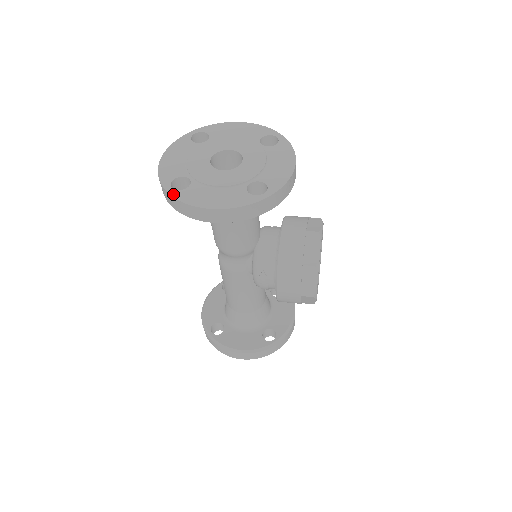
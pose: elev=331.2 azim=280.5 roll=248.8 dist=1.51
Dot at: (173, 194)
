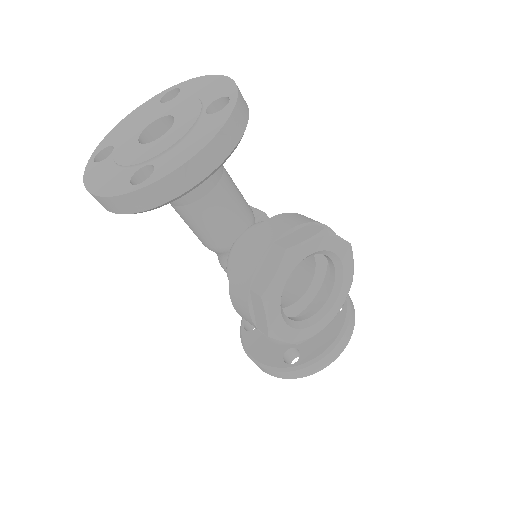
Dot at: (87, 166)
